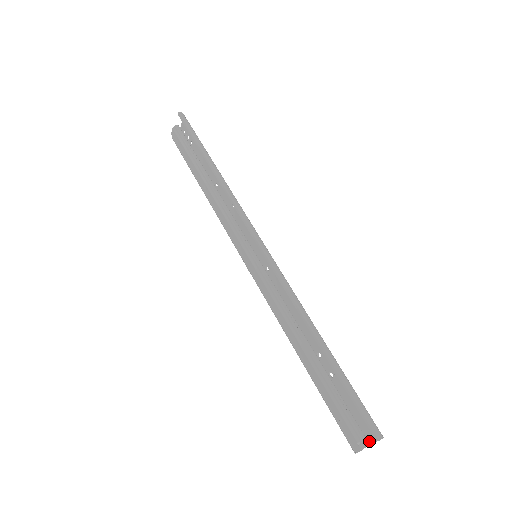
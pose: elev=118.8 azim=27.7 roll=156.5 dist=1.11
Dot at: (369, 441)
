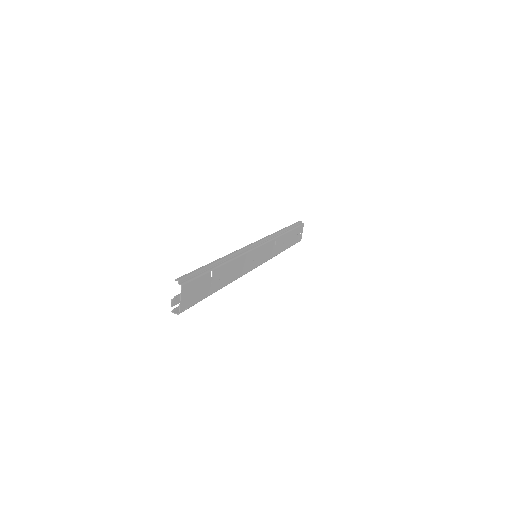
Dot at: (181, 300)
